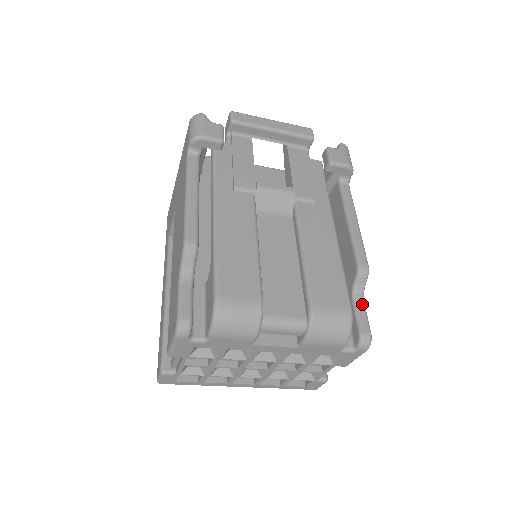
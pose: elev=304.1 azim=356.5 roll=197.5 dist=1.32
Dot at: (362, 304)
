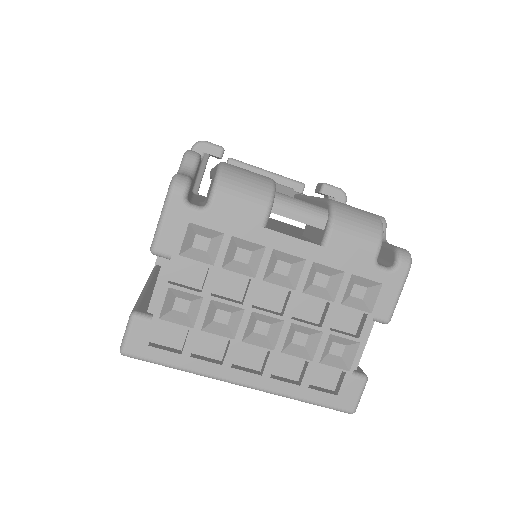
Dot at: occluded
